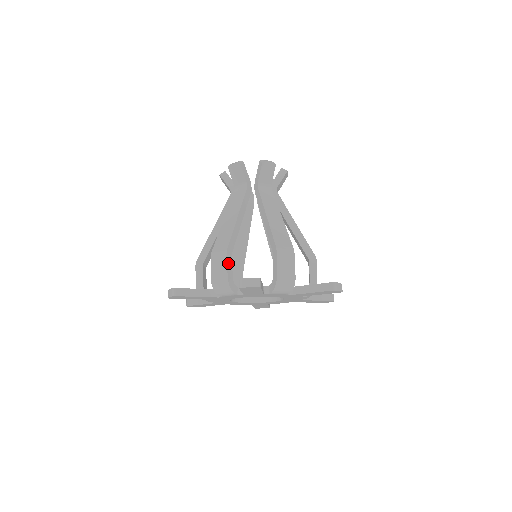
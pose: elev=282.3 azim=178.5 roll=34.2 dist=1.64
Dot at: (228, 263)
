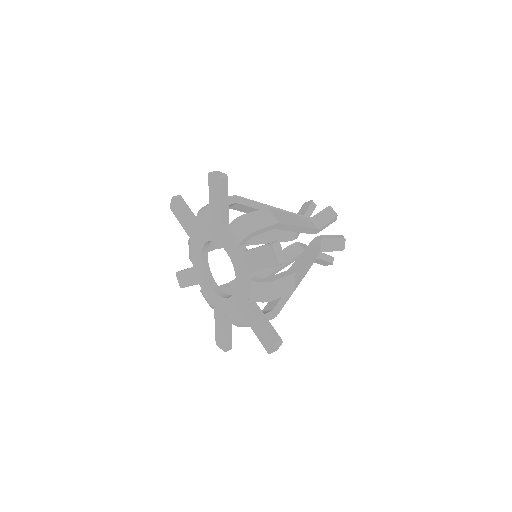
Dot at: occluded
